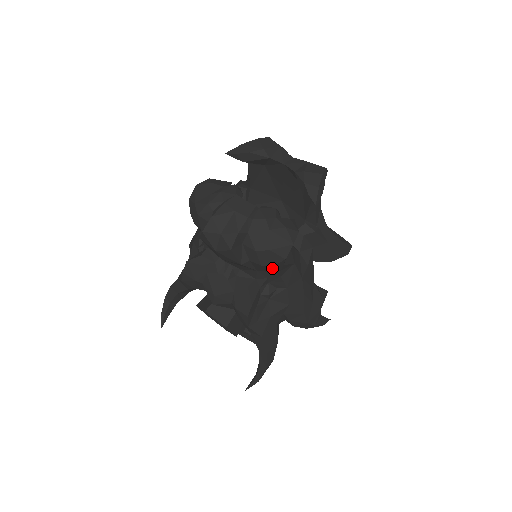
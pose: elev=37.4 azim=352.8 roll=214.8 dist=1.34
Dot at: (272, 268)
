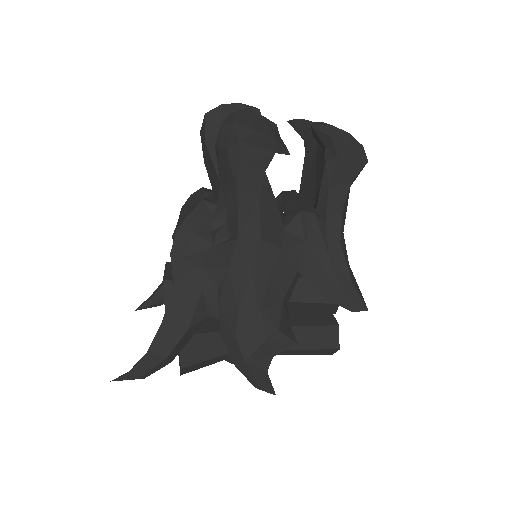
Dot at: (228, 166)
